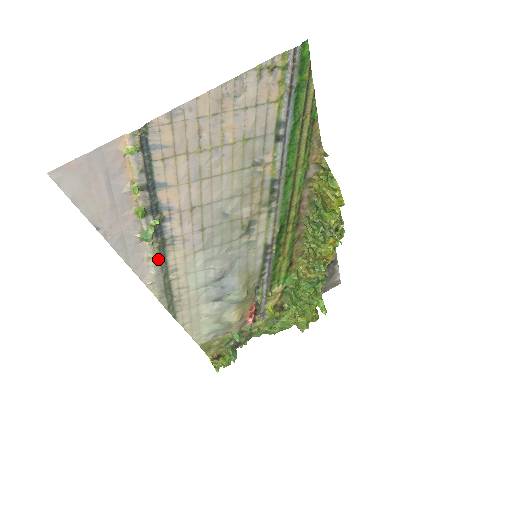
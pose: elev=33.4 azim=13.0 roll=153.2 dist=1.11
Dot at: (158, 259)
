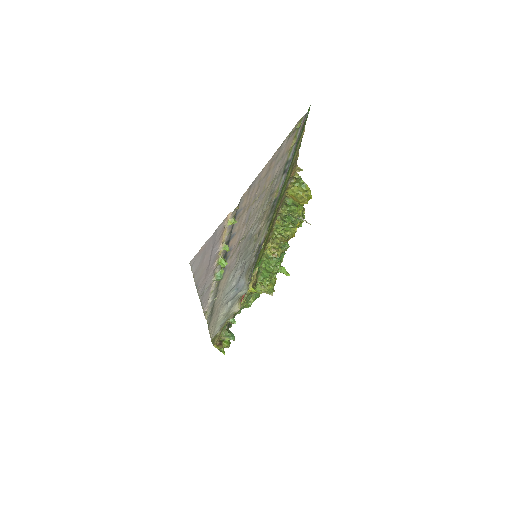
Dot at: (216, 289)
